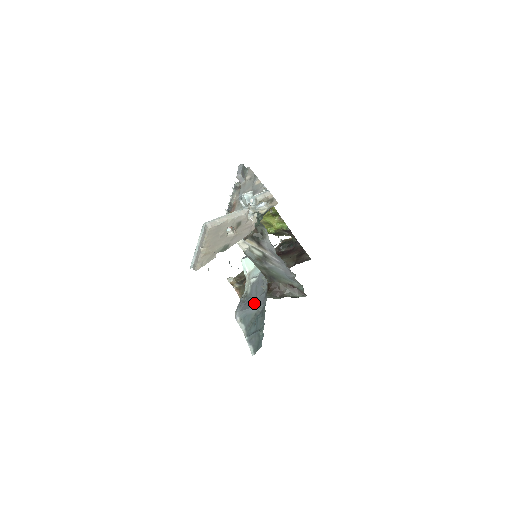
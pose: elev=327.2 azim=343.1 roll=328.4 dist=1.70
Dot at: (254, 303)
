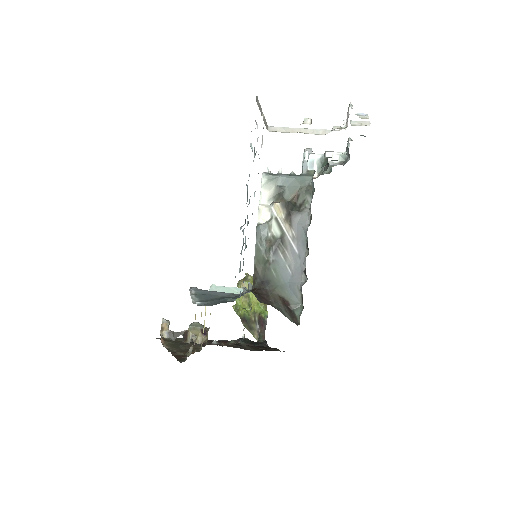
Dot at: occluded
